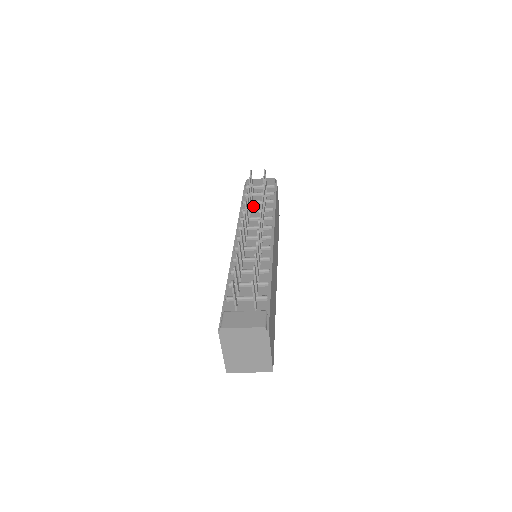
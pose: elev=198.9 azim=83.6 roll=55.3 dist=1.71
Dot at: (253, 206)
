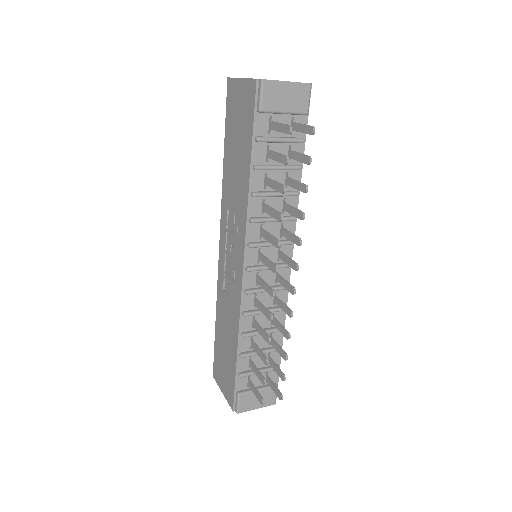
Dot at: (269, 178)
